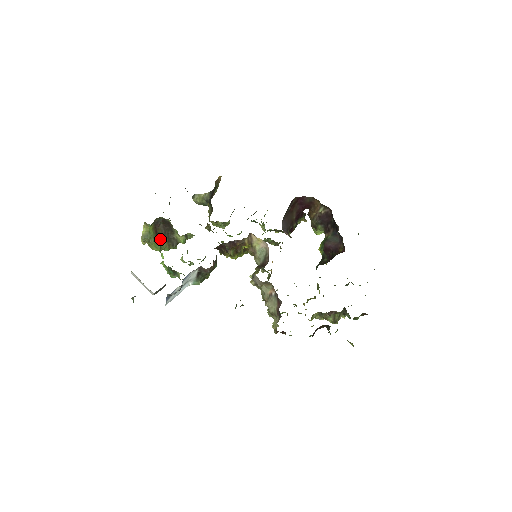
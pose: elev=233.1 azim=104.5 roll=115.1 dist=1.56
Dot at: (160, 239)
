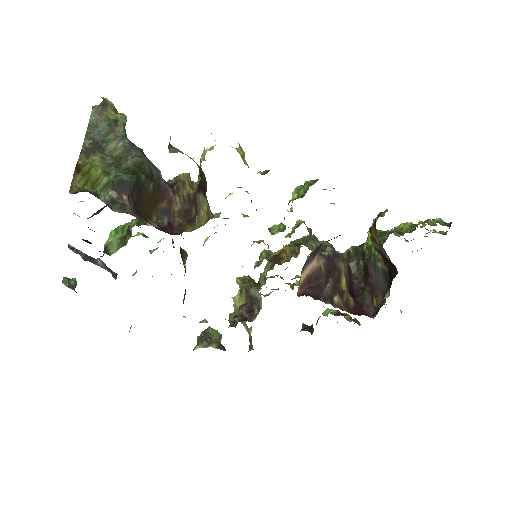
Dot at: occluded
